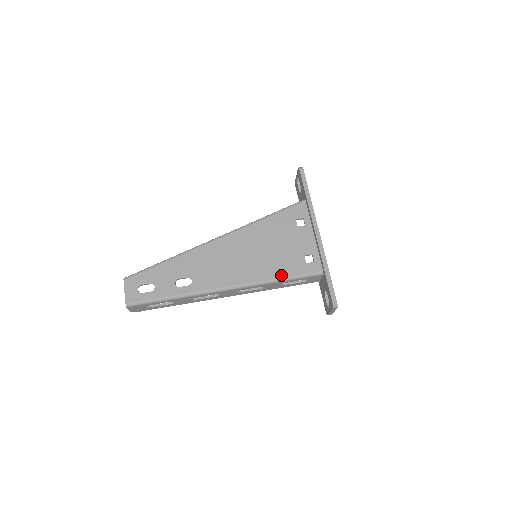
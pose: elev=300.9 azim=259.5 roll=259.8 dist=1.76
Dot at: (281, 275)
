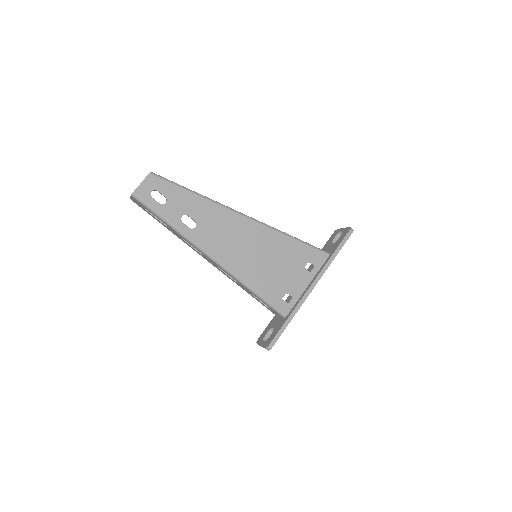
Dot at: (258, 289)
